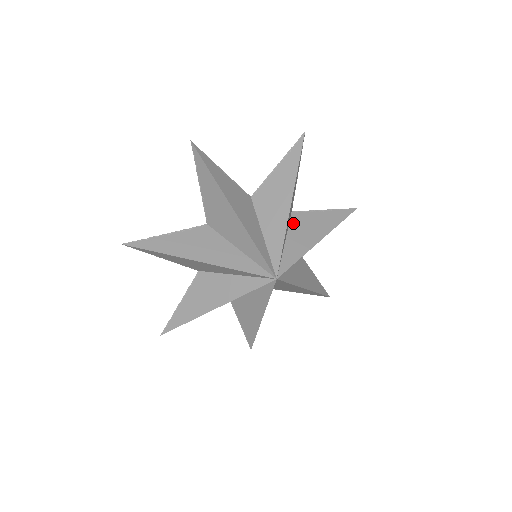
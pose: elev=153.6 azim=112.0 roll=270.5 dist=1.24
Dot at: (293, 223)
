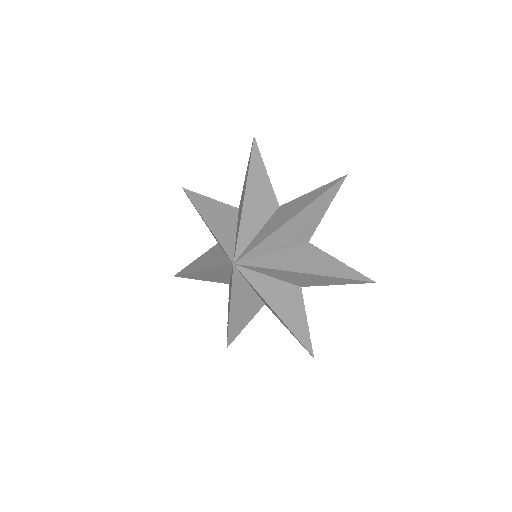
Dot at: (298, 248)
